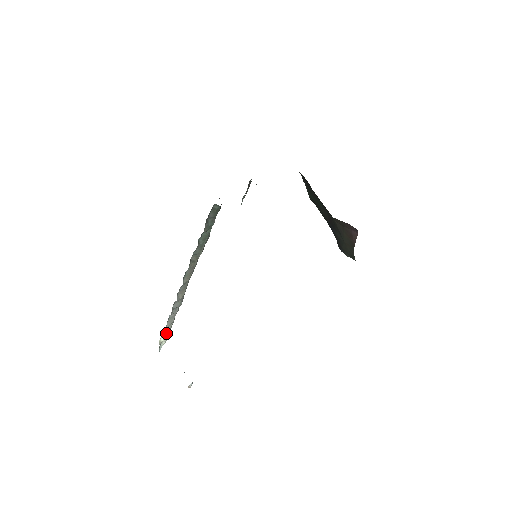
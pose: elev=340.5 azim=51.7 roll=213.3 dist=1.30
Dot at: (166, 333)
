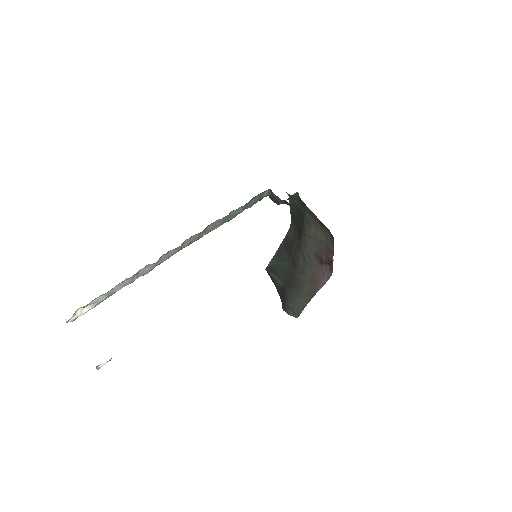
Dot at: (92, 305)
